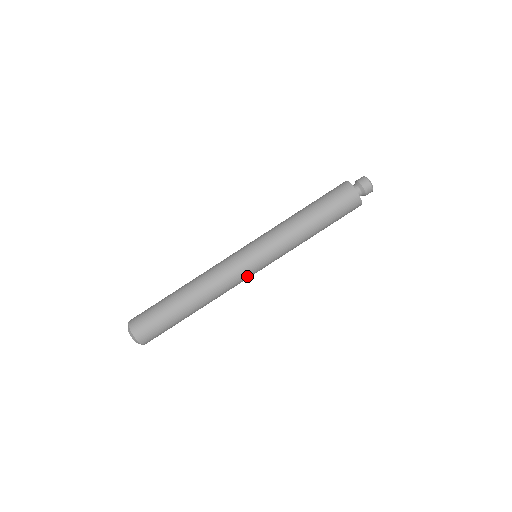
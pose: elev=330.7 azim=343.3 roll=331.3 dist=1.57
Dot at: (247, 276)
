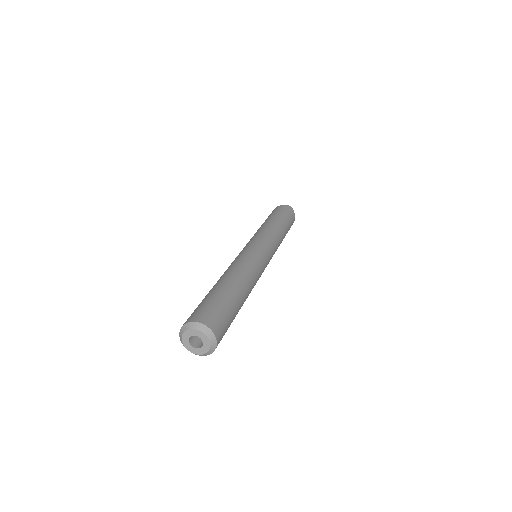
Dot at: occluded
